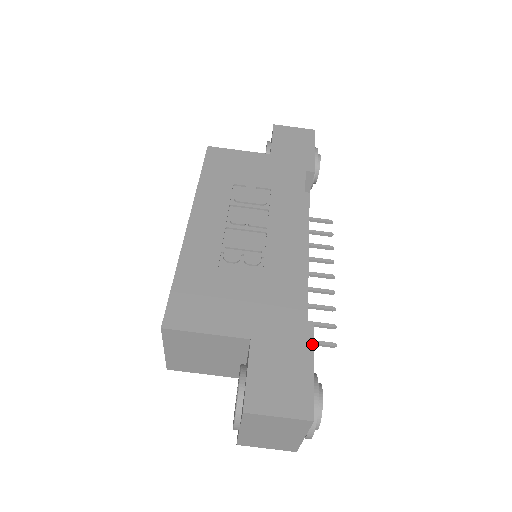
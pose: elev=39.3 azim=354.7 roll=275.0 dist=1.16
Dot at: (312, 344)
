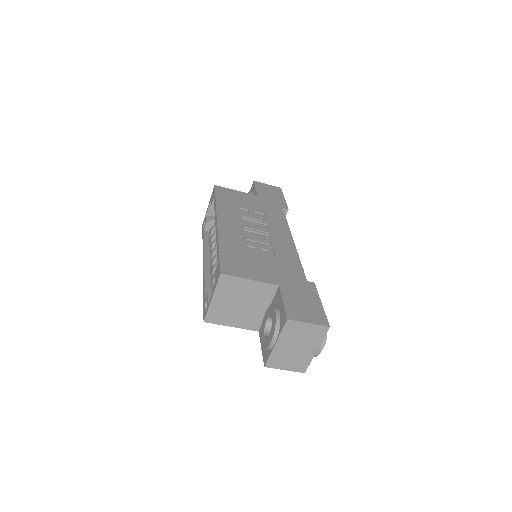
Dot at: (317, 292)
